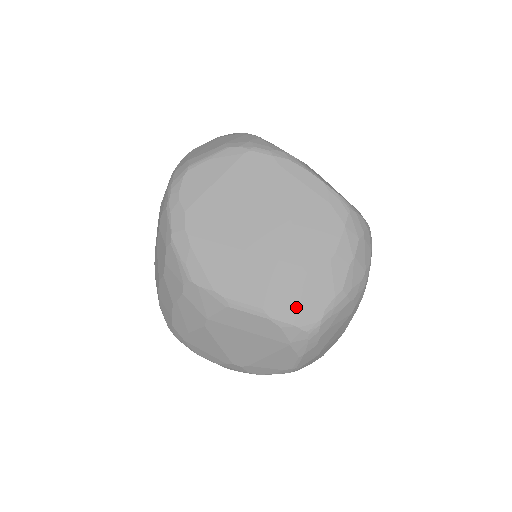
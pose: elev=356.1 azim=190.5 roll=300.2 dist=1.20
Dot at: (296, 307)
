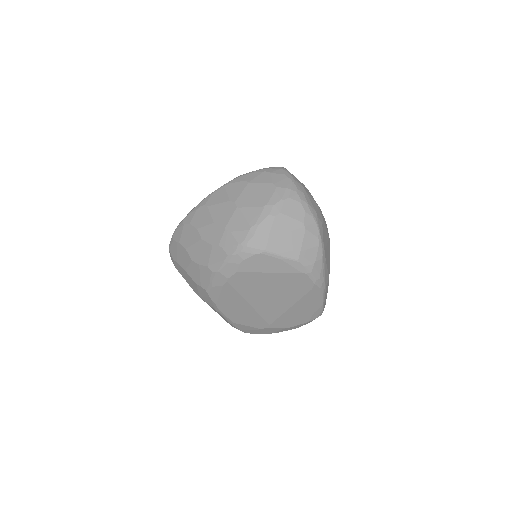
Dot at: (249, 329)
